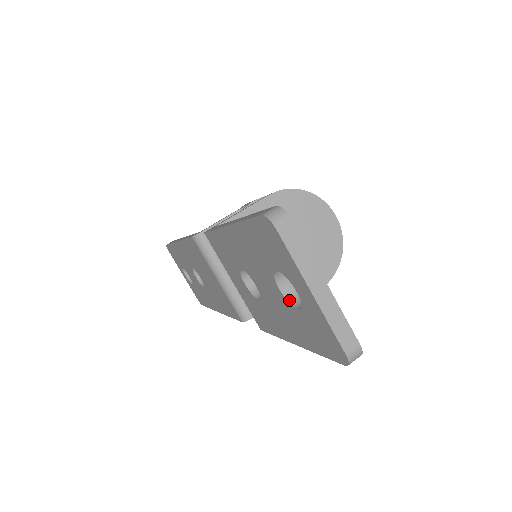
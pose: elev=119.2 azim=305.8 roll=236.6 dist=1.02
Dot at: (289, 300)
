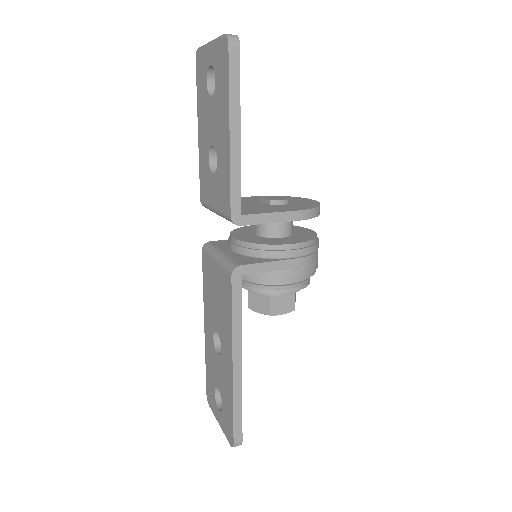
Dot at: (215, 92)
